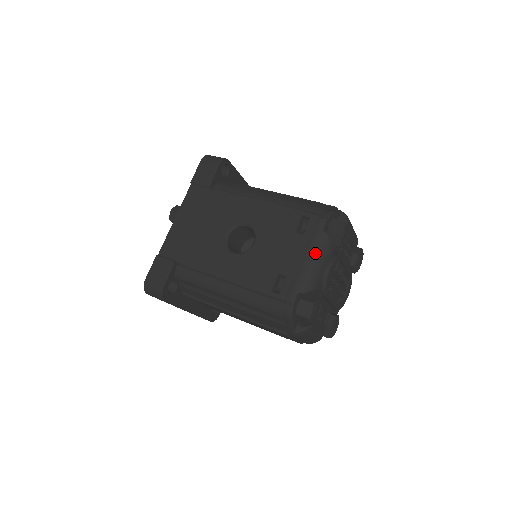
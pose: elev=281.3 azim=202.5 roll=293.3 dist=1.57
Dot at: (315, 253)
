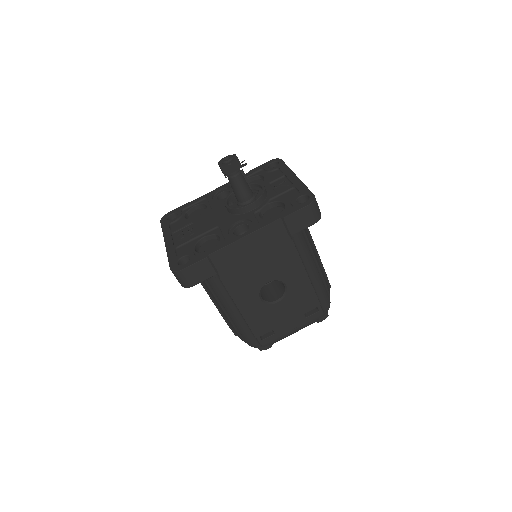
Dot at: (300, 329)
